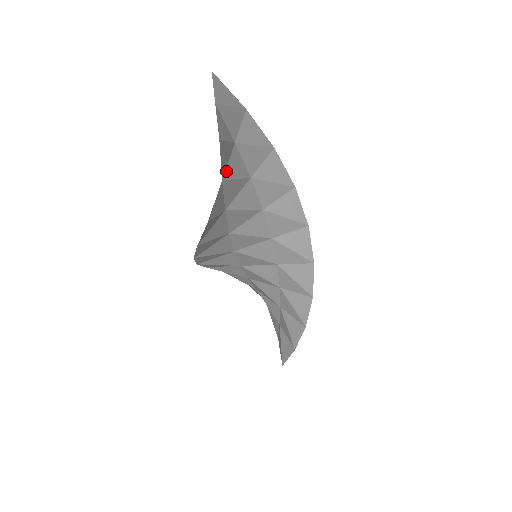
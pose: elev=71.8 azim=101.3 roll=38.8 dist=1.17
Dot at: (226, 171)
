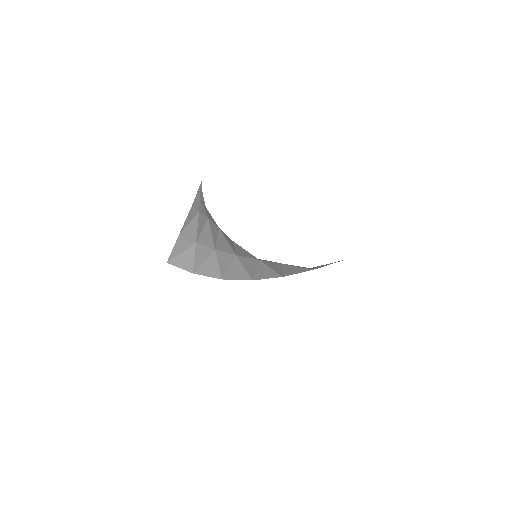
Dot at: occluded
